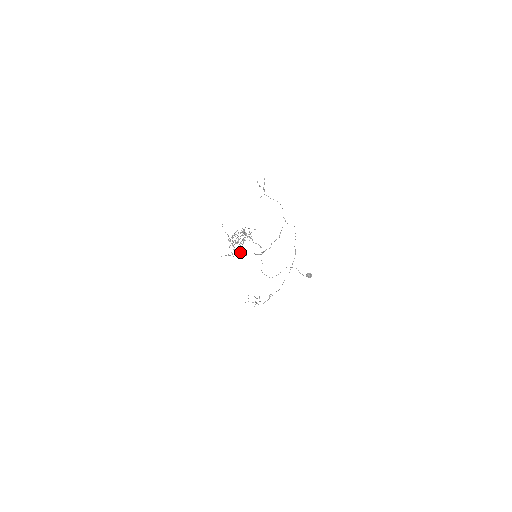
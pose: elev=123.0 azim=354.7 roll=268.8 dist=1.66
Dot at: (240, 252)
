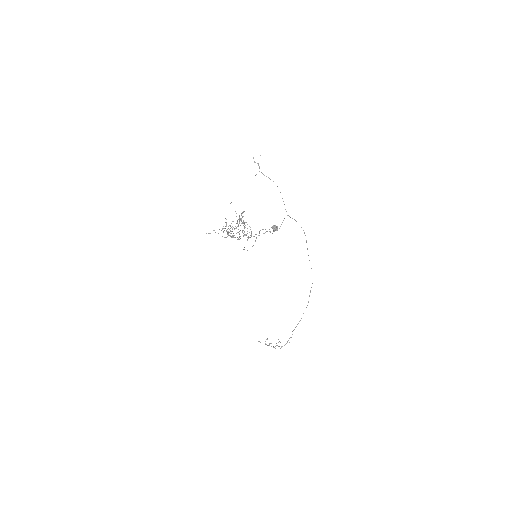
Dot at: (230, 235)
